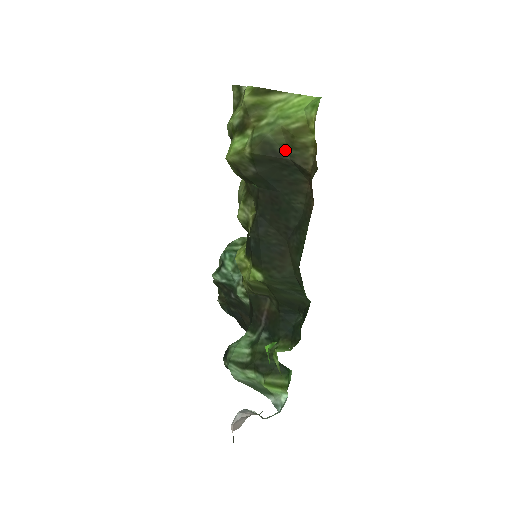
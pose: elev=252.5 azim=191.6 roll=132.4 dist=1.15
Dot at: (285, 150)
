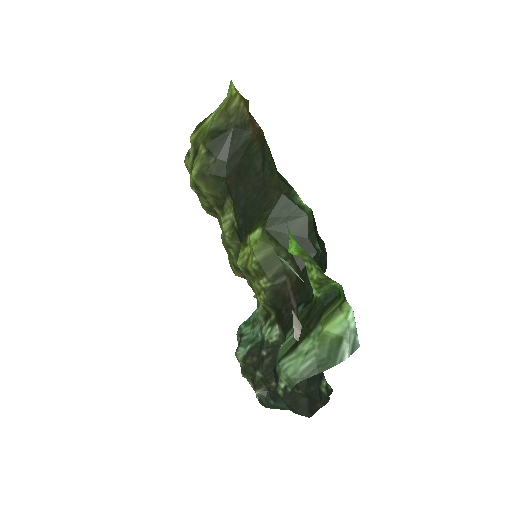
Dot at: (227, 125)
